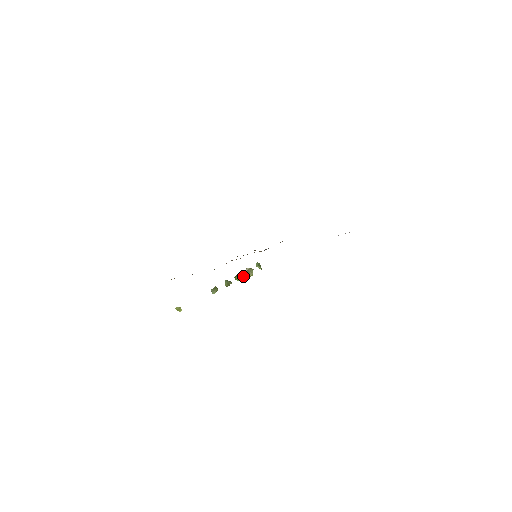
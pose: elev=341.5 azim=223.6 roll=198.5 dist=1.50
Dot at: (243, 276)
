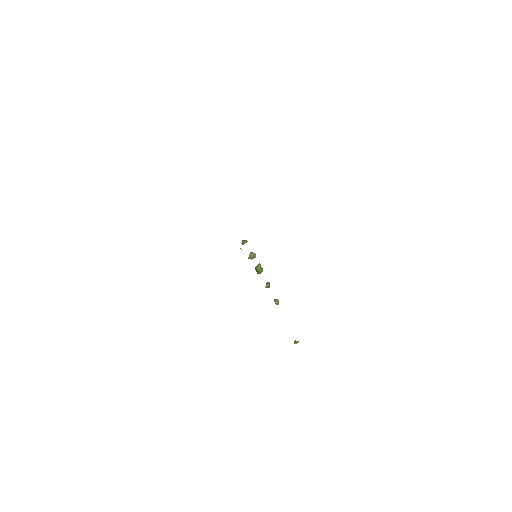
Dot at: (261, 268)
